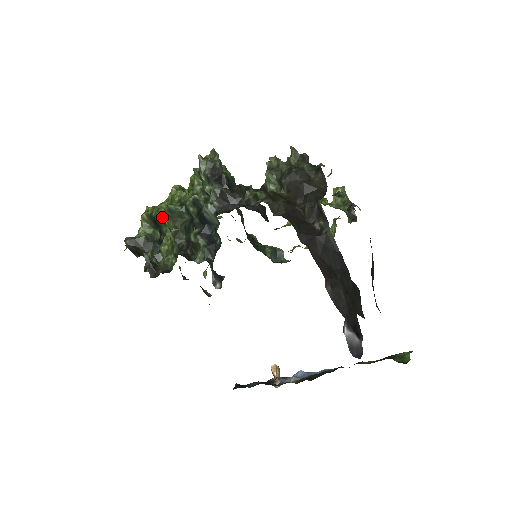
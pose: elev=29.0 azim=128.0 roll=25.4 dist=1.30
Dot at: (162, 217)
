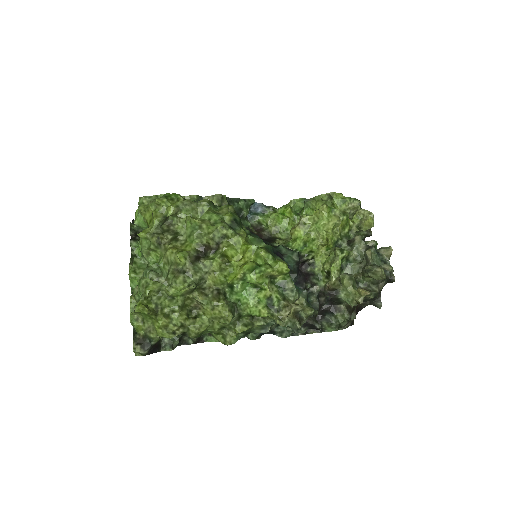
Dot at: (204, 333)
